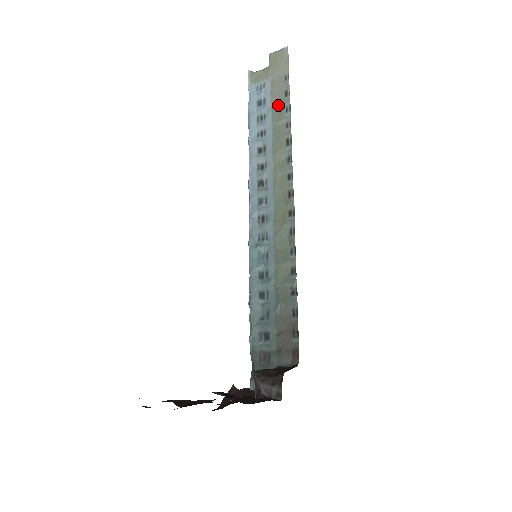
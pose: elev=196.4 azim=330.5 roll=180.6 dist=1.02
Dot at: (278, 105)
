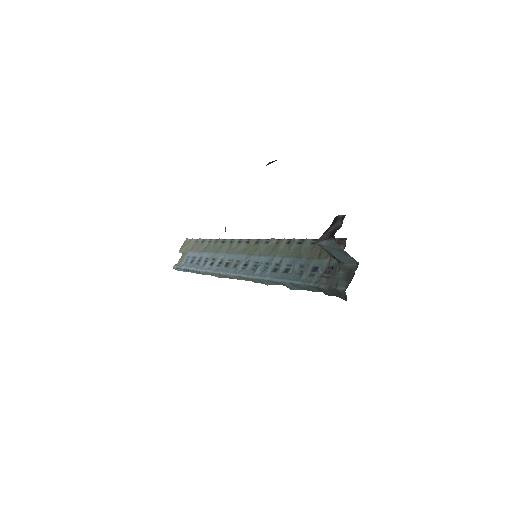
Dot at: (203, 248)
